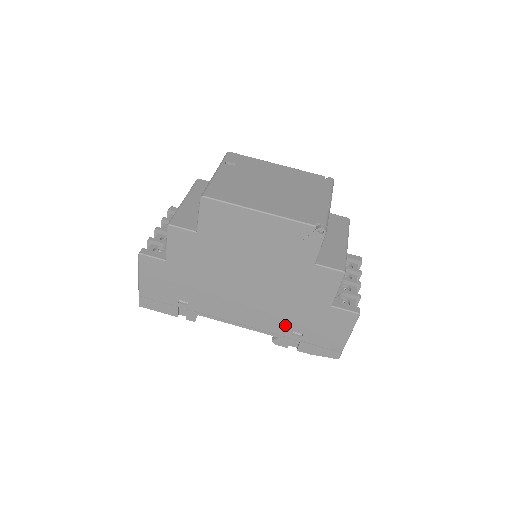
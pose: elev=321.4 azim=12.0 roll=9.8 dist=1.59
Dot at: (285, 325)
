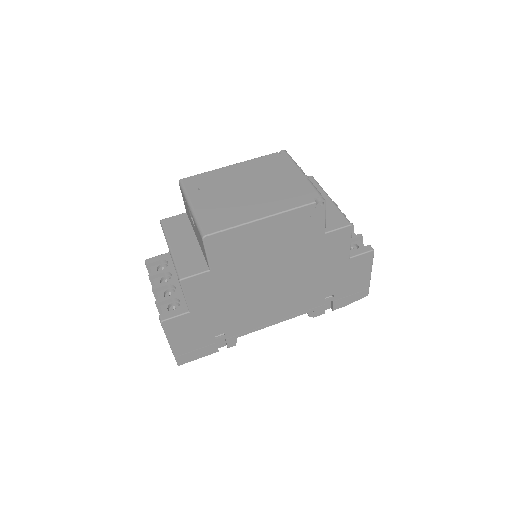
Dot at: (316, 297)
